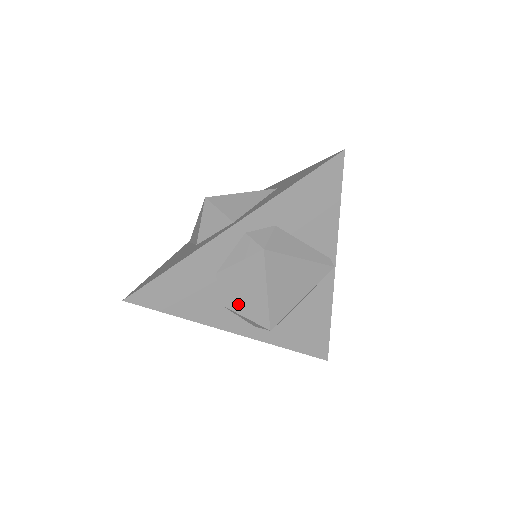
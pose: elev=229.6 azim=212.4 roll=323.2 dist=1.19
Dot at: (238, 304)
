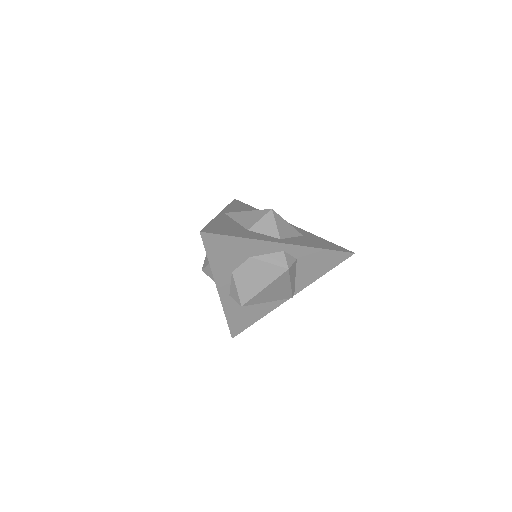
Dot at: (242, 280)
